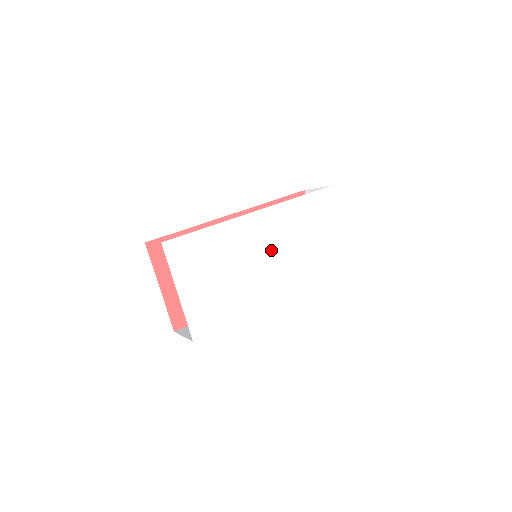
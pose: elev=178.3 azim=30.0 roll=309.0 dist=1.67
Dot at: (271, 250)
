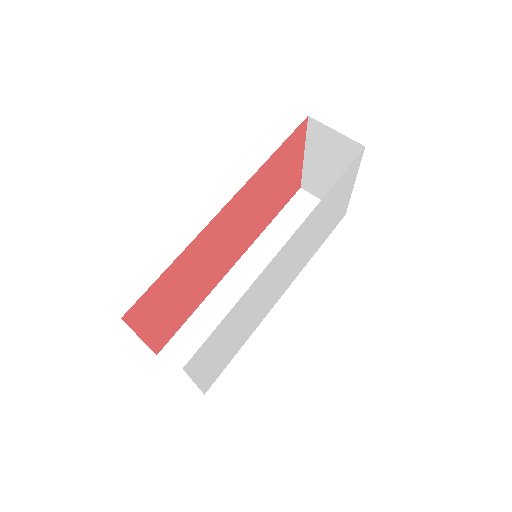
Dot at: (286, 266)
